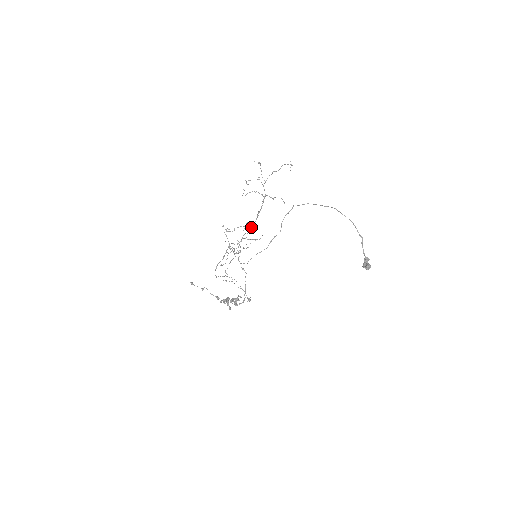
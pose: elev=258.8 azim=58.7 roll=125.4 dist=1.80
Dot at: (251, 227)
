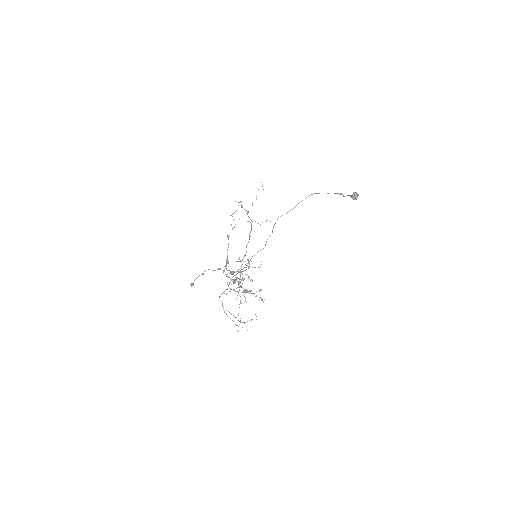
Dot at: occluded
